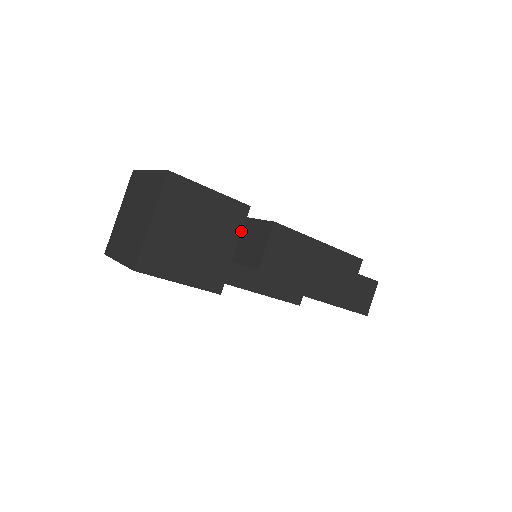
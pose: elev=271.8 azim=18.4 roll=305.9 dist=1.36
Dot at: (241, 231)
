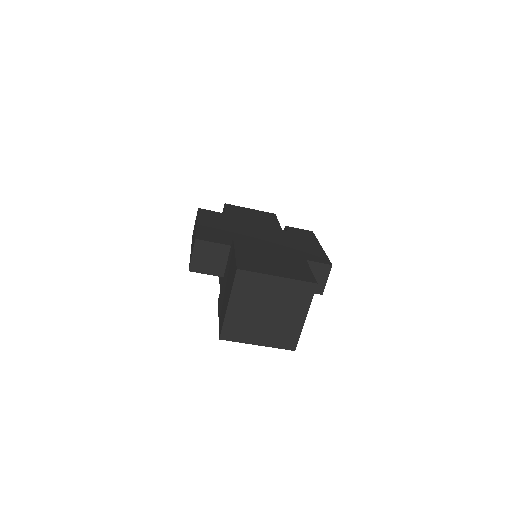
Dot at: occluded
